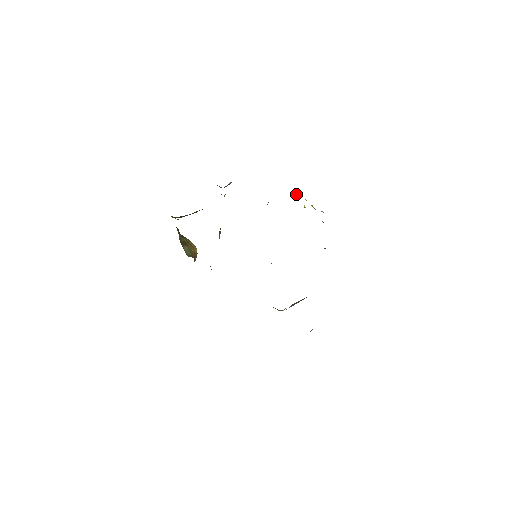
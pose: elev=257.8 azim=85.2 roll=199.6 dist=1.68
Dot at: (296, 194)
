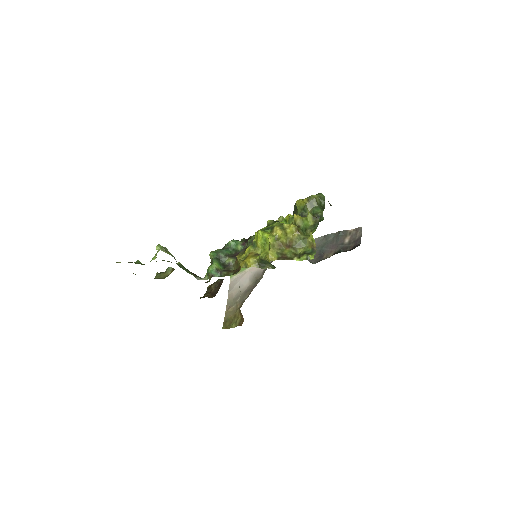
Dot at: (266, 262)
